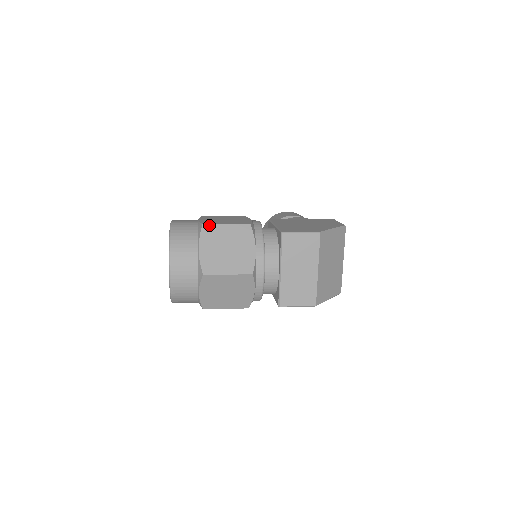
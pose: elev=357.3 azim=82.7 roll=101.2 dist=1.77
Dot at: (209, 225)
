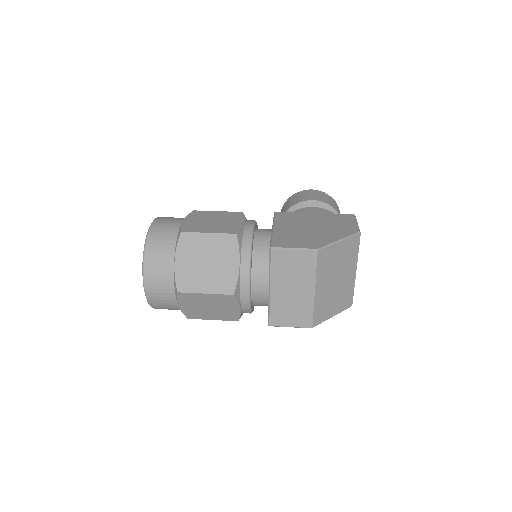
Dot at: (188, 233)
